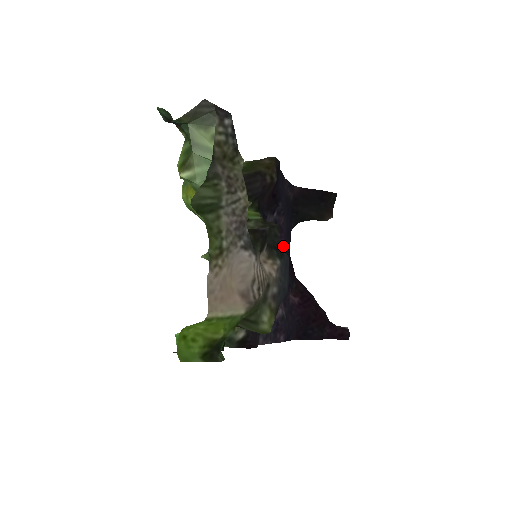
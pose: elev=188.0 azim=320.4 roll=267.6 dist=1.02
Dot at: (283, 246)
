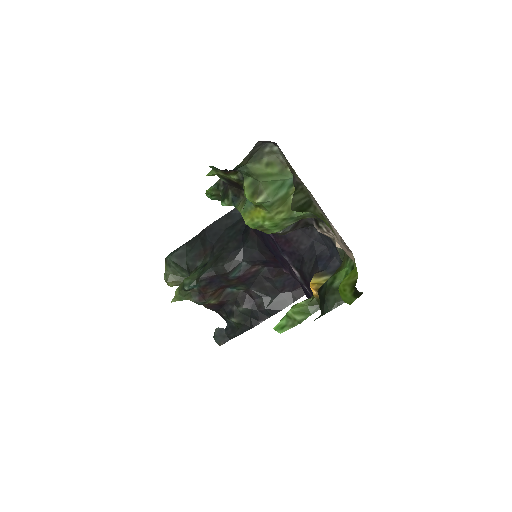
Dot at: (270, 237)
